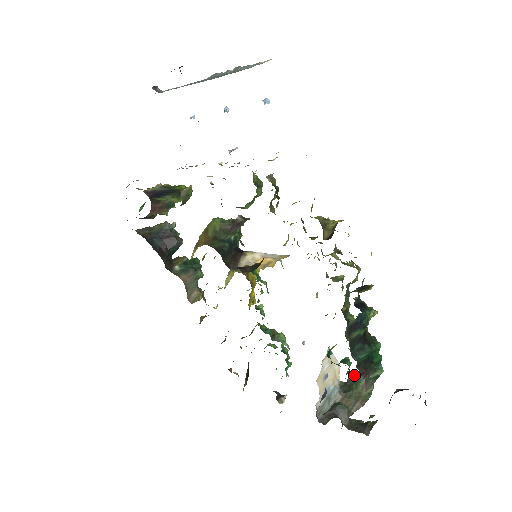
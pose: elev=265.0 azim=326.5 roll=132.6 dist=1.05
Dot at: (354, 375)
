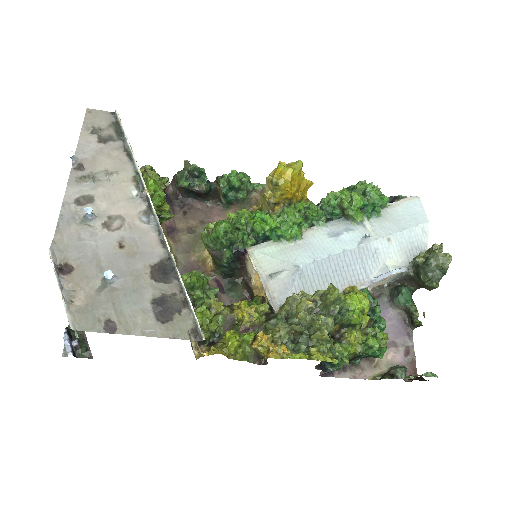
Dot at: (425, 264)
